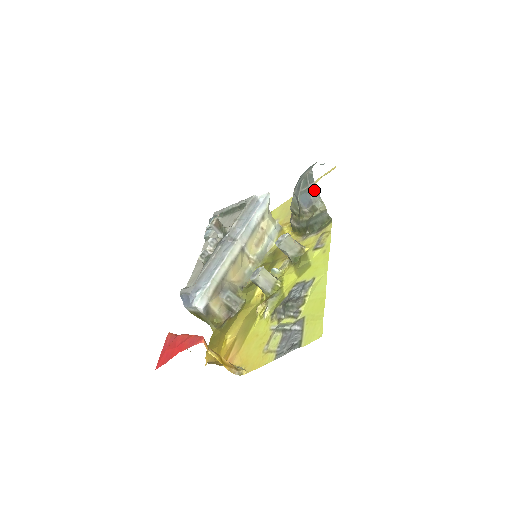
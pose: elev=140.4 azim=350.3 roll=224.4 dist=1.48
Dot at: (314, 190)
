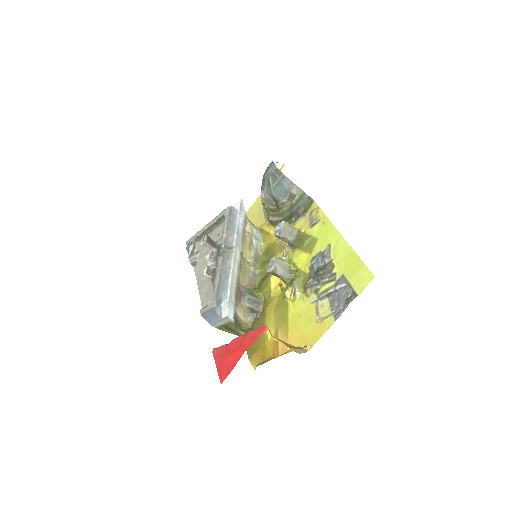
Dot at: (286, 180)
